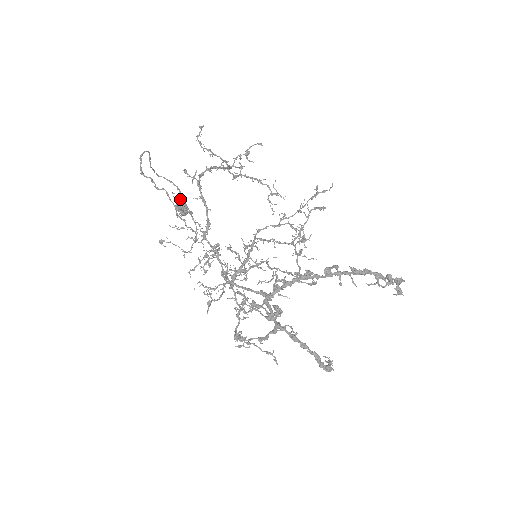
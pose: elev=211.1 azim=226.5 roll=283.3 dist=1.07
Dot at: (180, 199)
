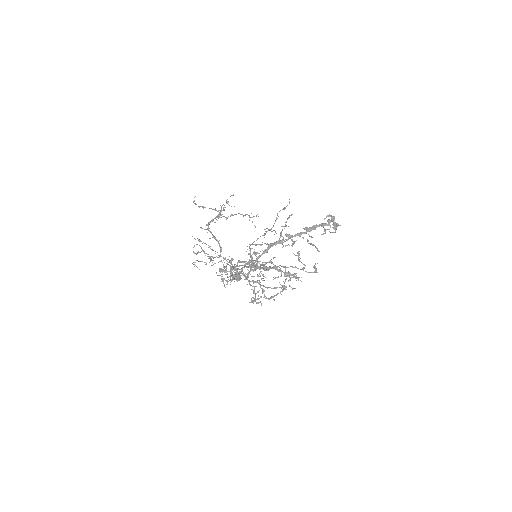
Dot at: (199, 240)
